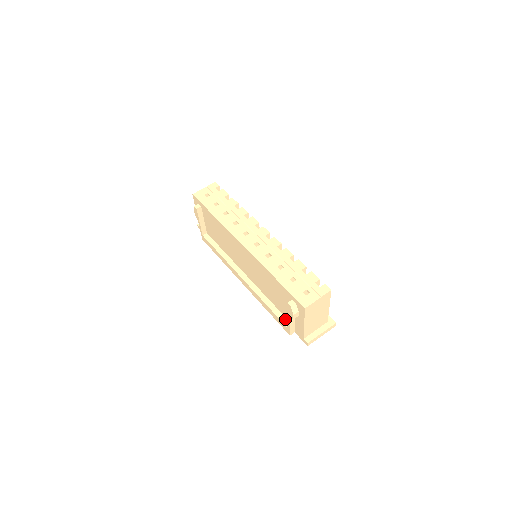
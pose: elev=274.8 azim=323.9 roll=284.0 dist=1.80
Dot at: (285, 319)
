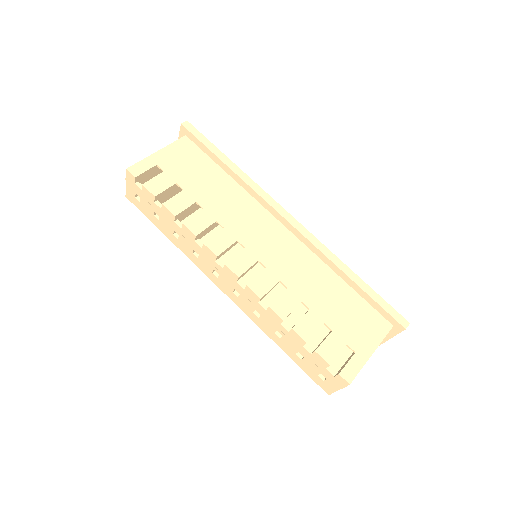
Dot at: occluded
